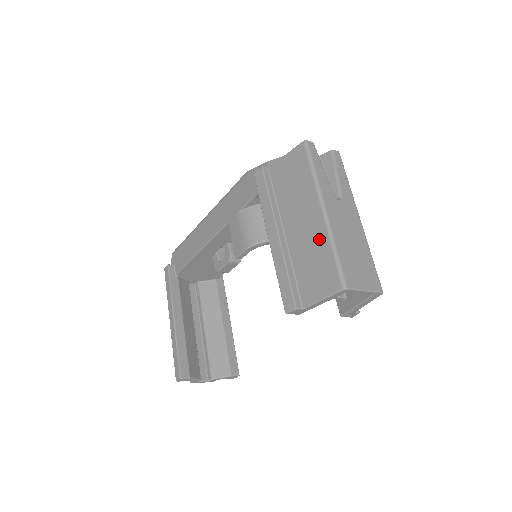
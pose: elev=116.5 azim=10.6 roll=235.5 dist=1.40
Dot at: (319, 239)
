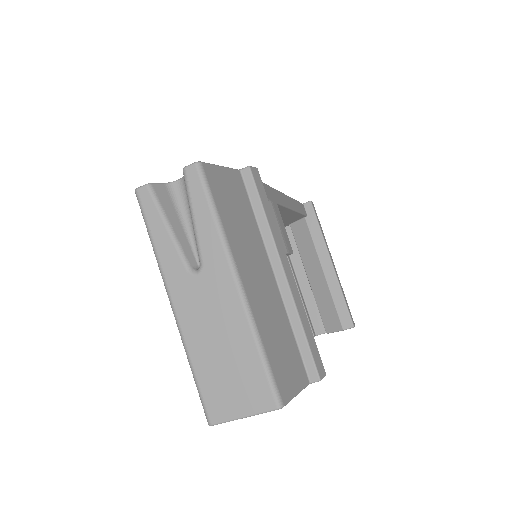
Dot at: occluded
